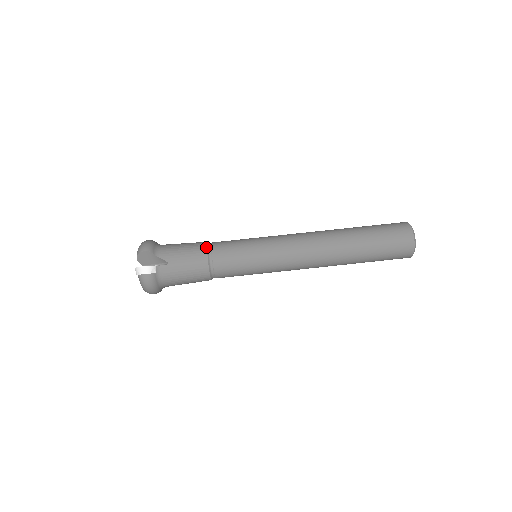
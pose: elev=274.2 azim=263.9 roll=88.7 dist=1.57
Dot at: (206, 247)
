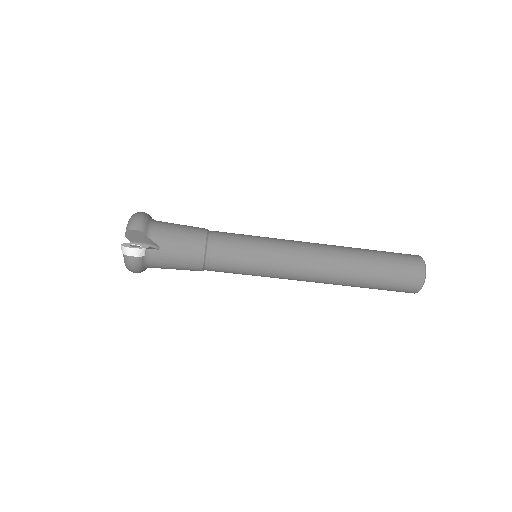
Dot at: (205, 238)
